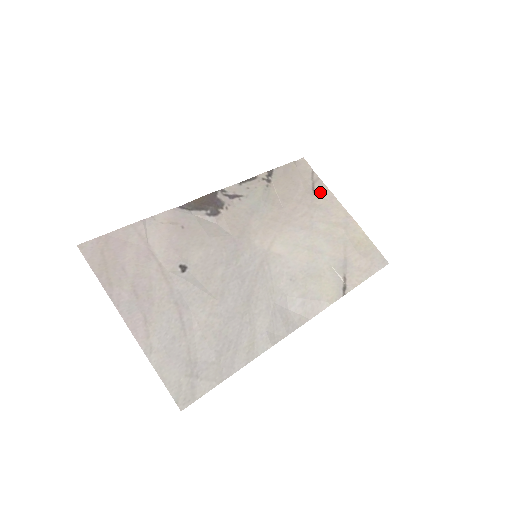
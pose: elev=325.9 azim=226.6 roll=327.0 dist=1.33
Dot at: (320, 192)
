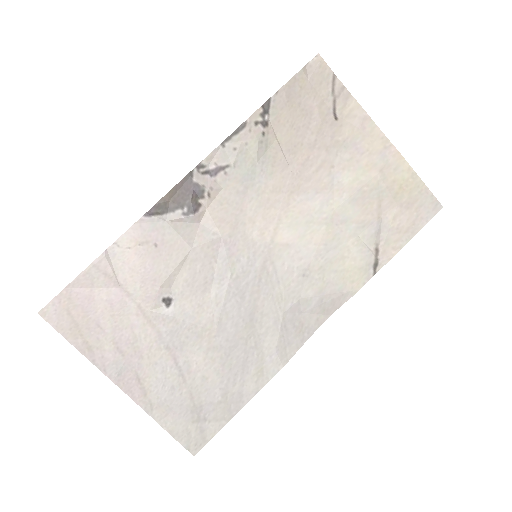
Dot at: (345, 115)
